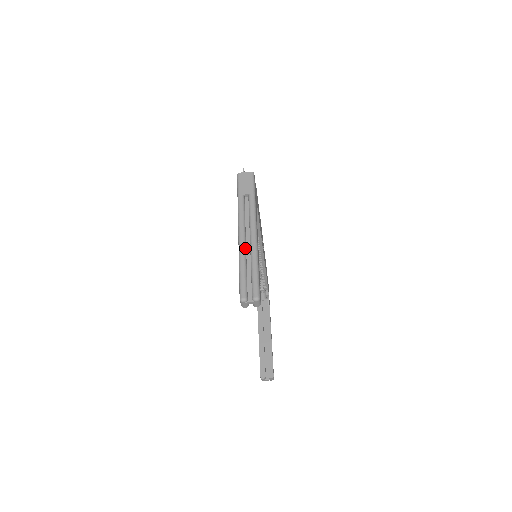
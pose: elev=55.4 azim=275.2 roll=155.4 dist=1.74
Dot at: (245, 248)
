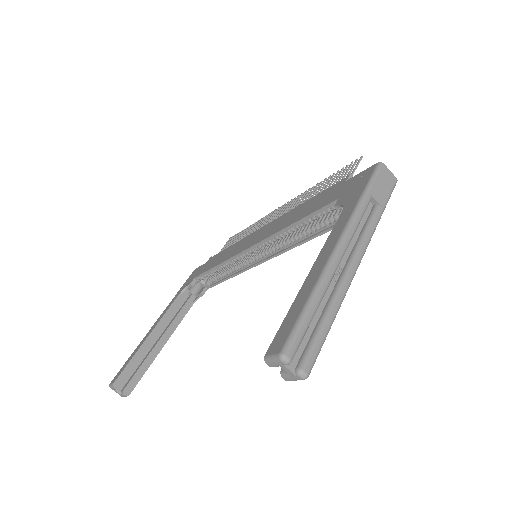
Dot at: (334, 275)
